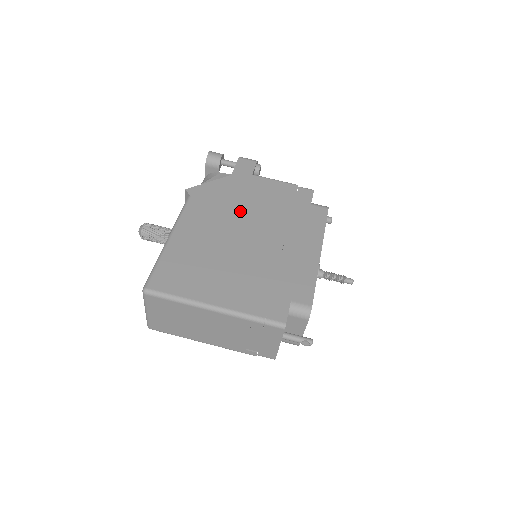
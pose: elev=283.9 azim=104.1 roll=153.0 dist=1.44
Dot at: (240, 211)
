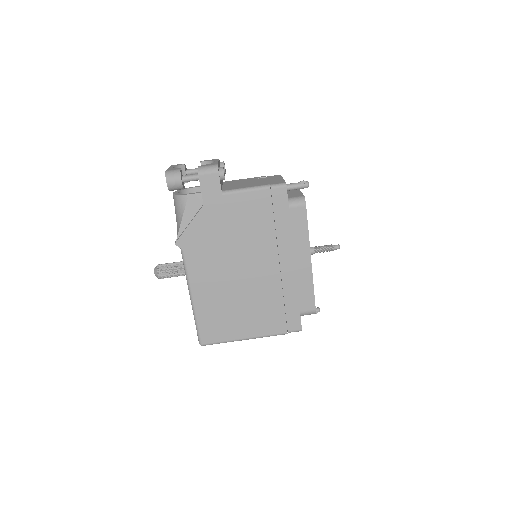
Dot at: (231, 247)
